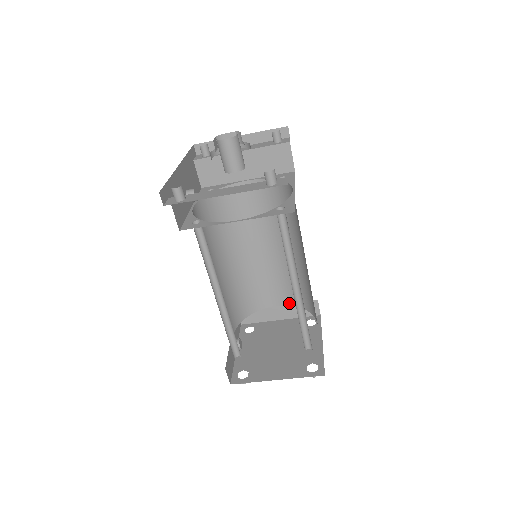
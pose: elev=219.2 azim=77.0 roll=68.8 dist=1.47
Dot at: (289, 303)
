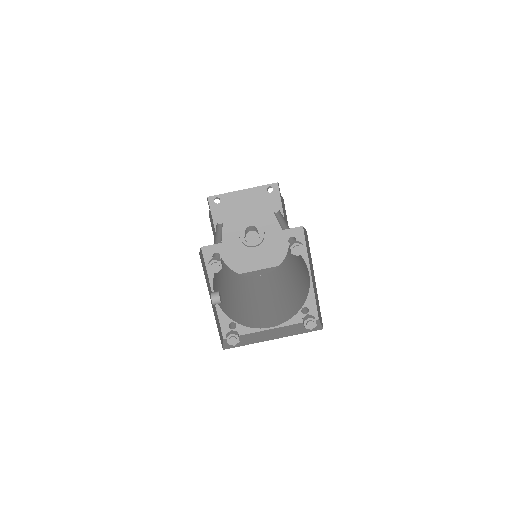
Dot at: (285, 320)
